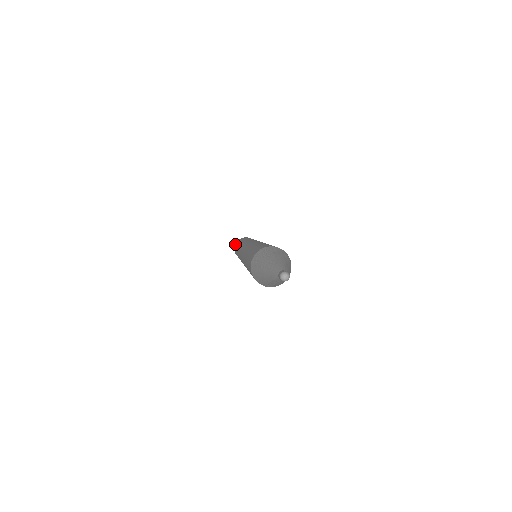
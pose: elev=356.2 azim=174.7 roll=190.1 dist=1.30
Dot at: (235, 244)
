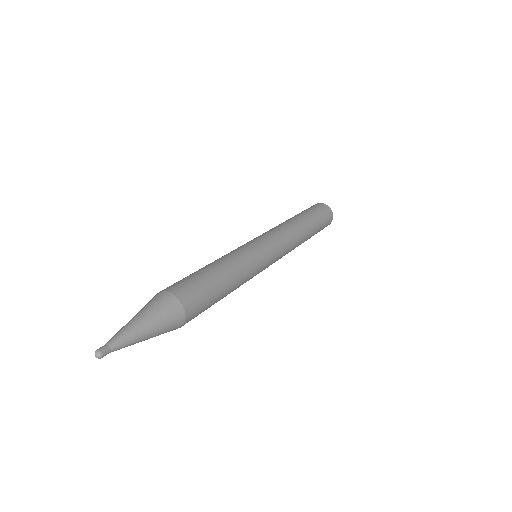
Dot at: occluded
